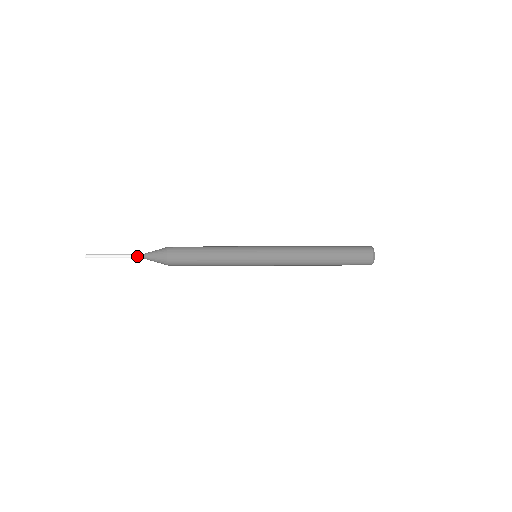
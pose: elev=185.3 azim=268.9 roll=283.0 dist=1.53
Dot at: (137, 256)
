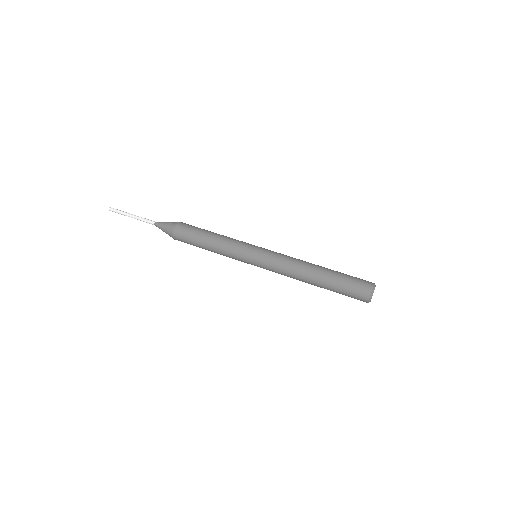
Dot at: occluded
